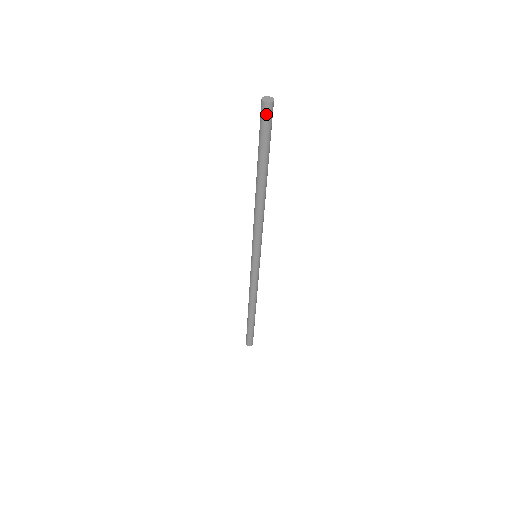
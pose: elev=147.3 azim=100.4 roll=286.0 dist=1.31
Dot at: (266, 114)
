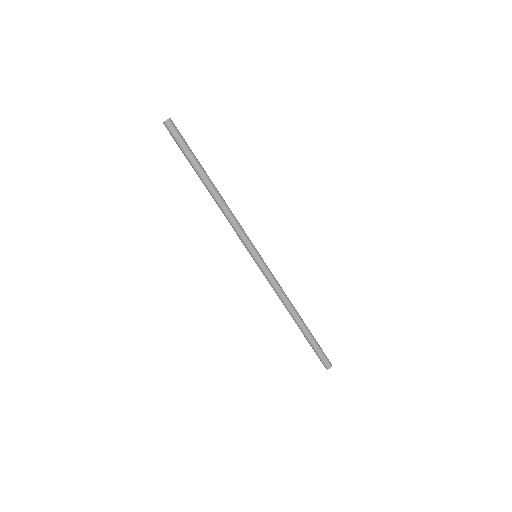
Dot at: (174, 127)
